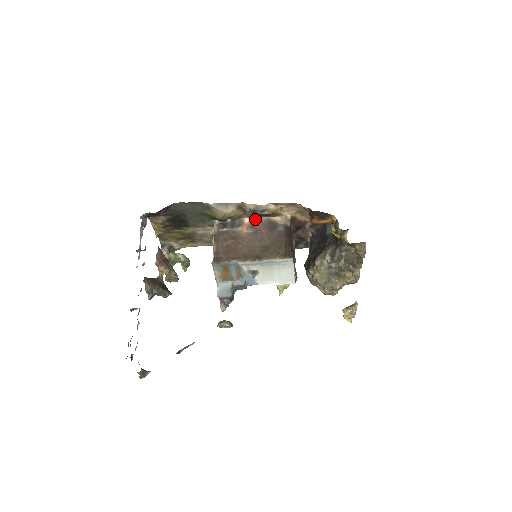
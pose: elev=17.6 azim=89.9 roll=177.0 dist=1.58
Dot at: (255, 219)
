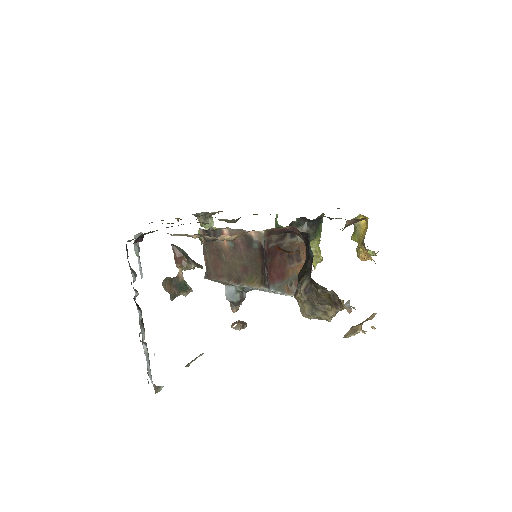
Dot at: (232, 231)
